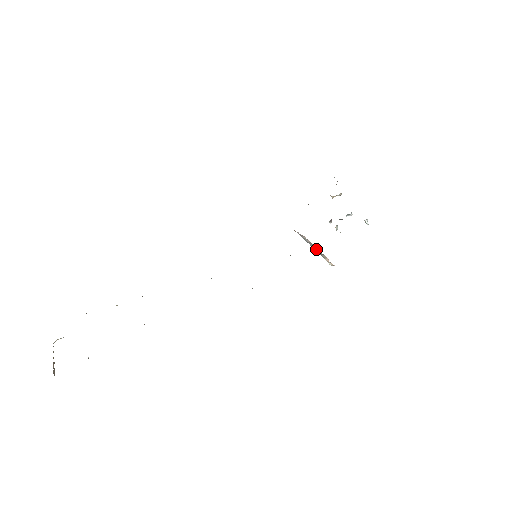
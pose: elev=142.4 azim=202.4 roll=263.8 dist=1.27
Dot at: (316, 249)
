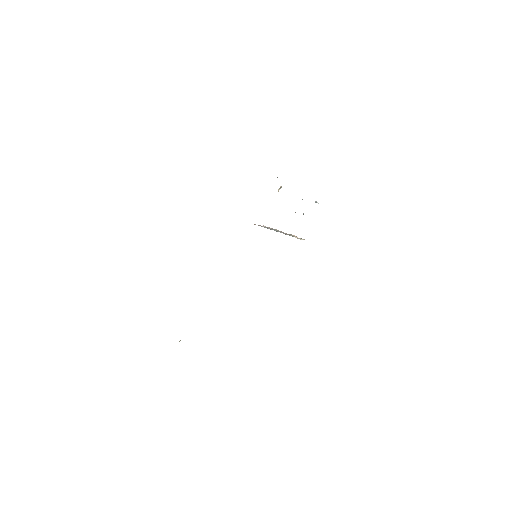
Dot at: (281, 232)
